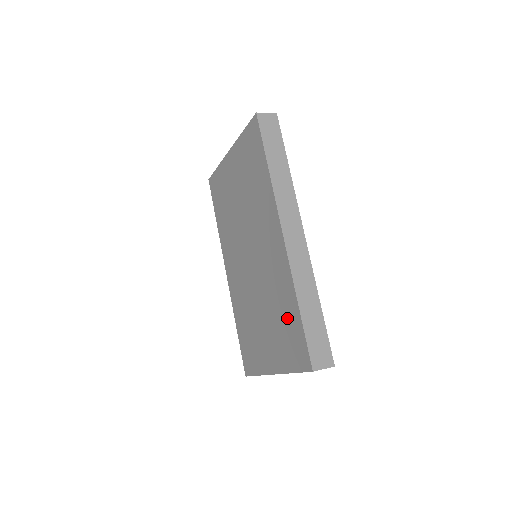
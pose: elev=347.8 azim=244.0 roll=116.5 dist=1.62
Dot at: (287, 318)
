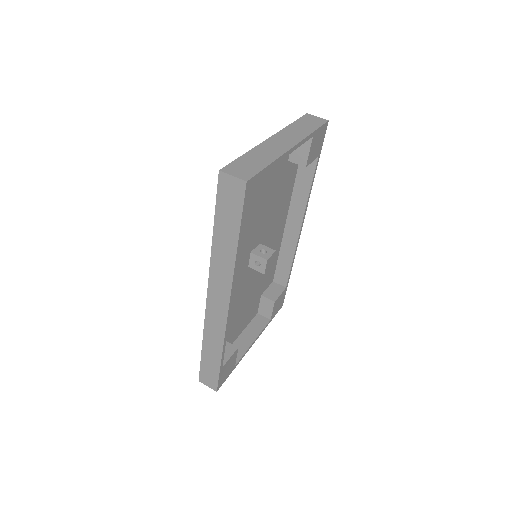
Dot at: occluded
